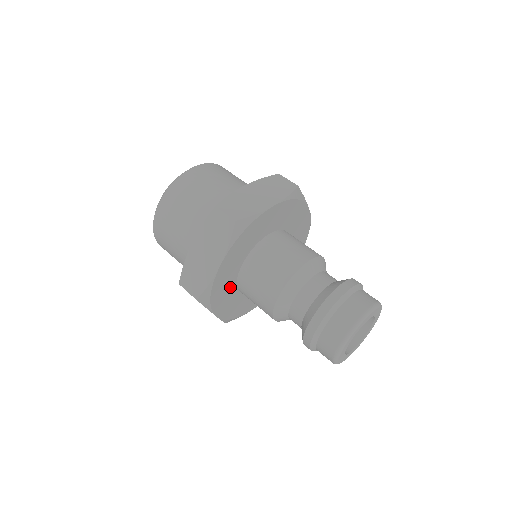
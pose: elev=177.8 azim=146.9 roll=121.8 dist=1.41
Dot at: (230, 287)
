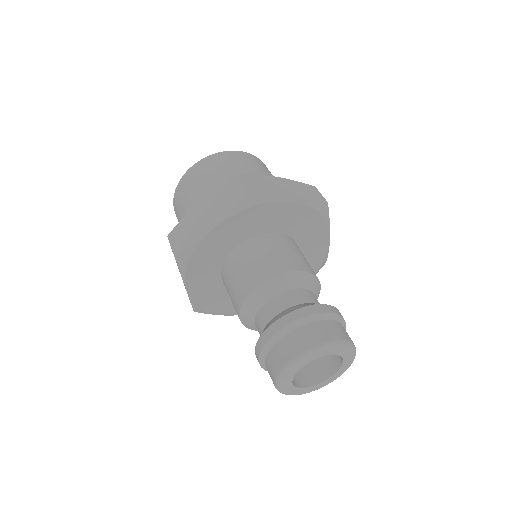
Dot at: (226, 295)
